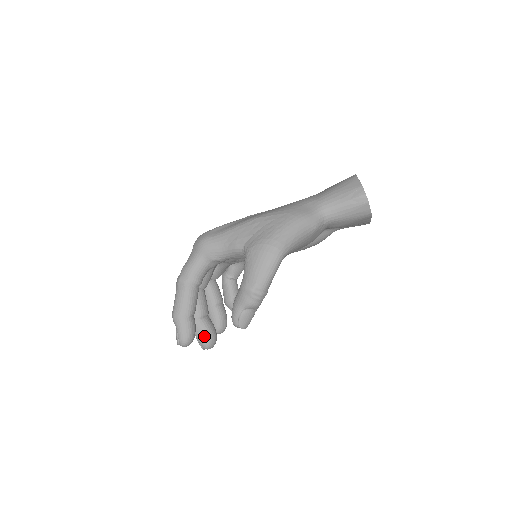
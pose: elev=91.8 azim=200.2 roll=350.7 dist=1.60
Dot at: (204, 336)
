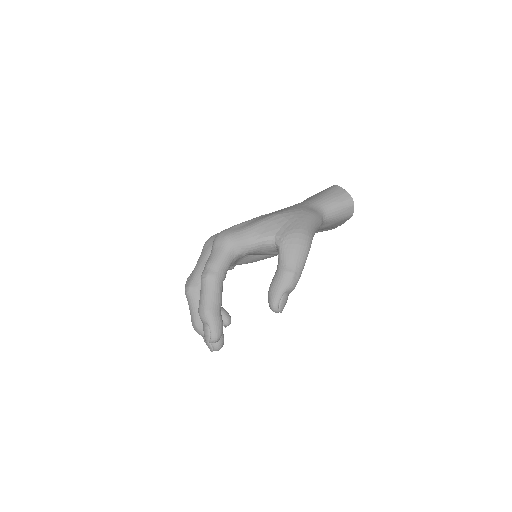
Dot at: occluded
